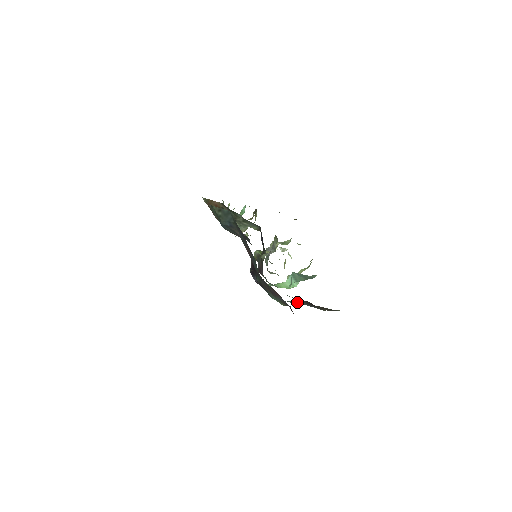
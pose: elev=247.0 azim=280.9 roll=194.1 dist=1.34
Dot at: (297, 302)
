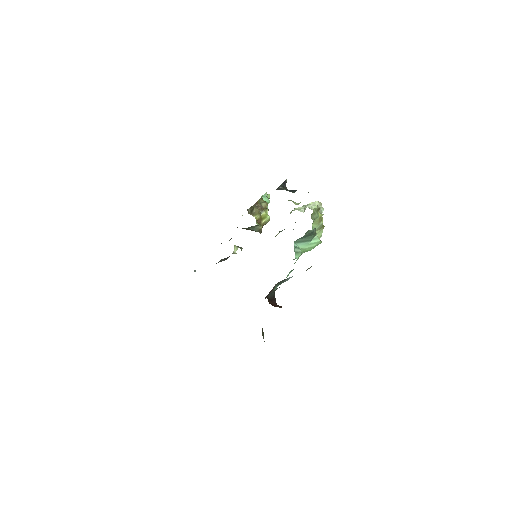
Dot at: (287, 279)
